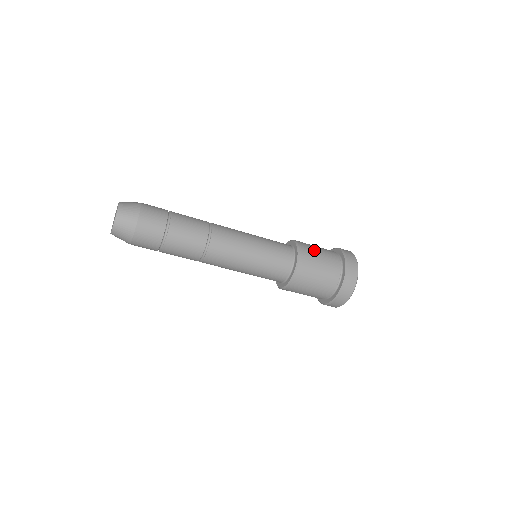
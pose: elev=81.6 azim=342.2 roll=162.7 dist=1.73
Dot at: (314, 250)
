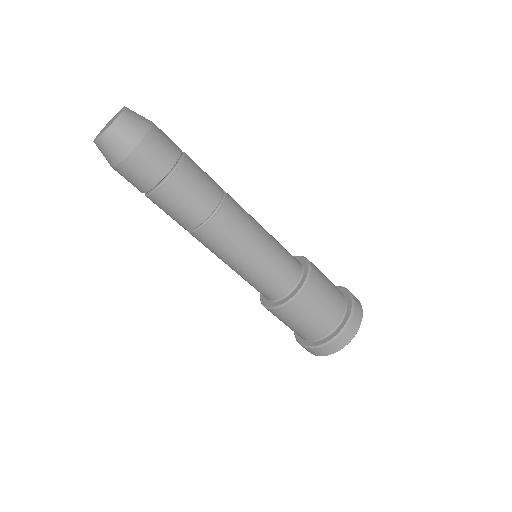
Dot at: (321, 294)
